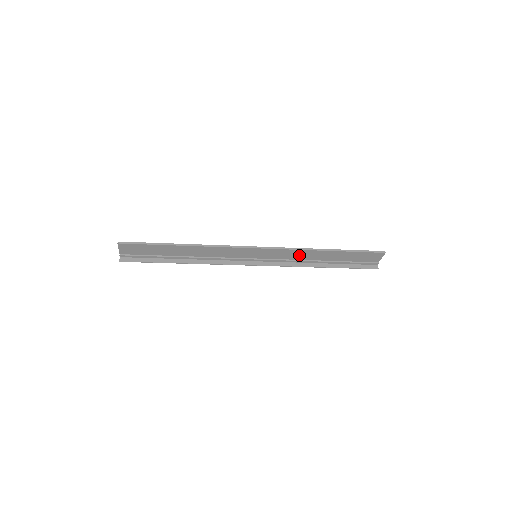
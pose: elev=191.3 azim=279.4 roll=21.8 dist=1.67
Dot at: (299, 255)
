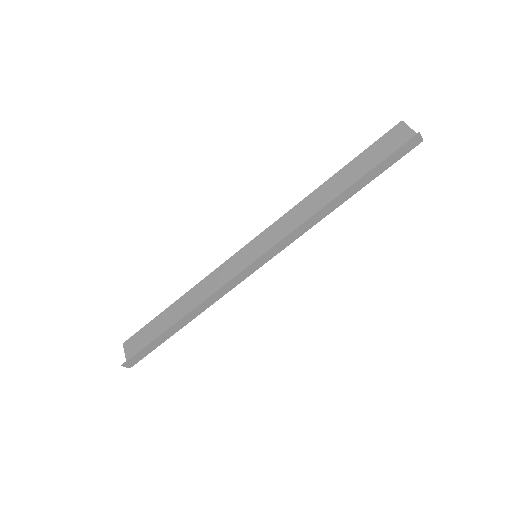
Dot at: (303, 215)
